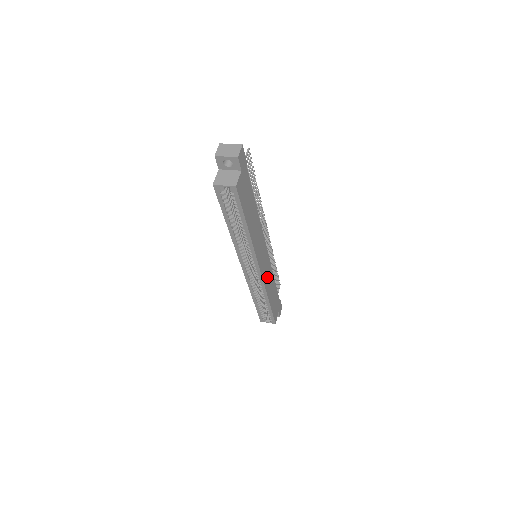
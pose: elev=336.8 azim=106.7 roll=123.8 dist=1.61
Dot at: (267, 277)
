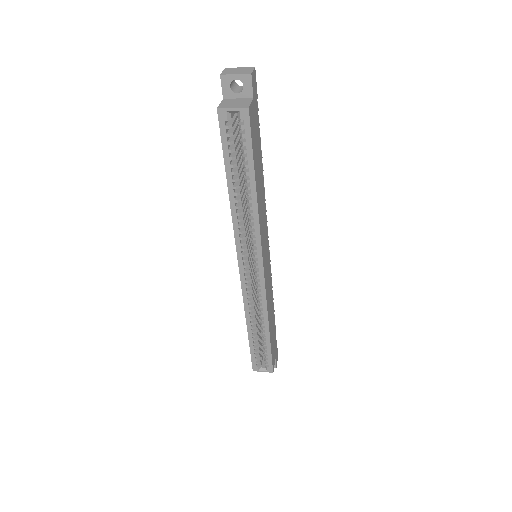
Dot at: (268, 290)
